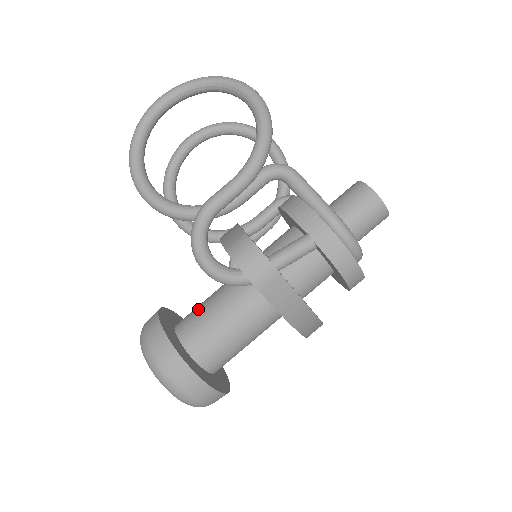
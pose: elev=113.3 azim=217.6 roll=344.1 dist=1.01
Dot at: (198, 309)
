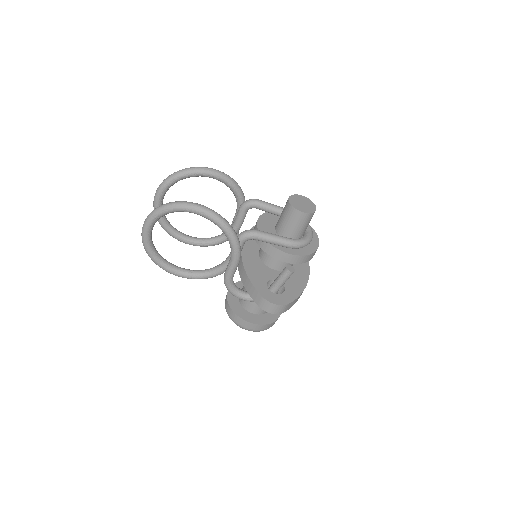
Dot at: occluded
